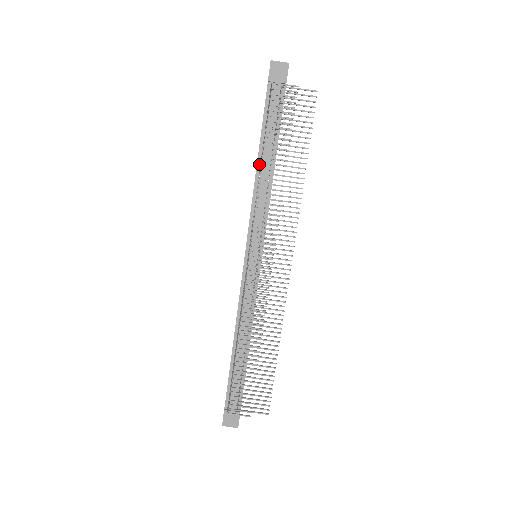
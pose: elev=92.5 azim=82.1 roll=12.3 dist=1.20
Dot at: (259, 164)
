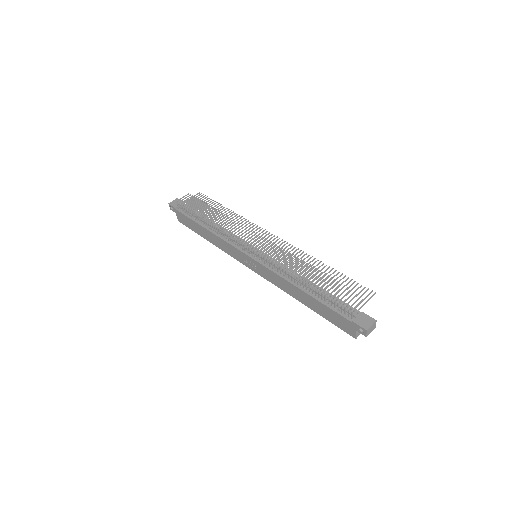
Dot at: (207, 228)
